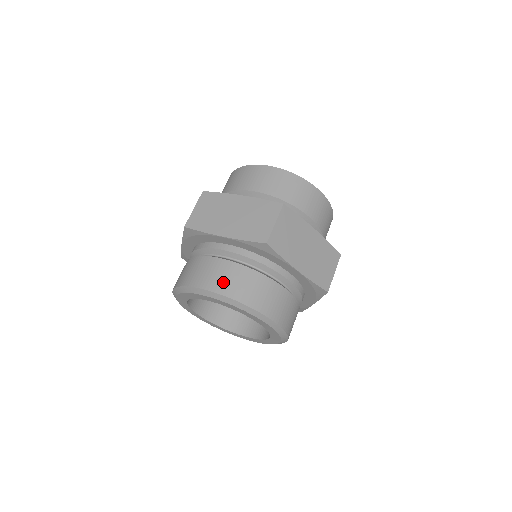
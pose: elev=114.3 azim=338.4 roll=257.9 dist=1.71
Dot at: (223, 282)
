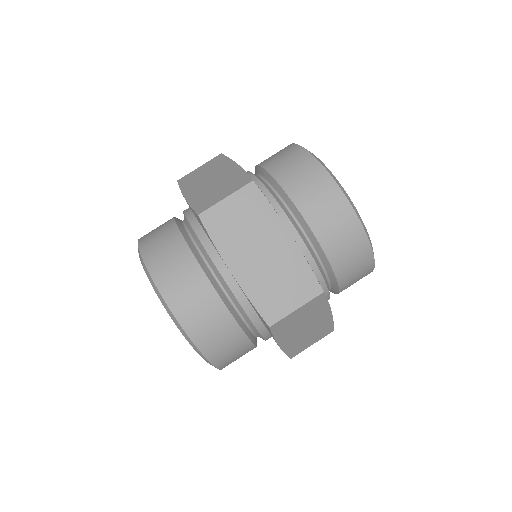
Dot at: (154, 245)
